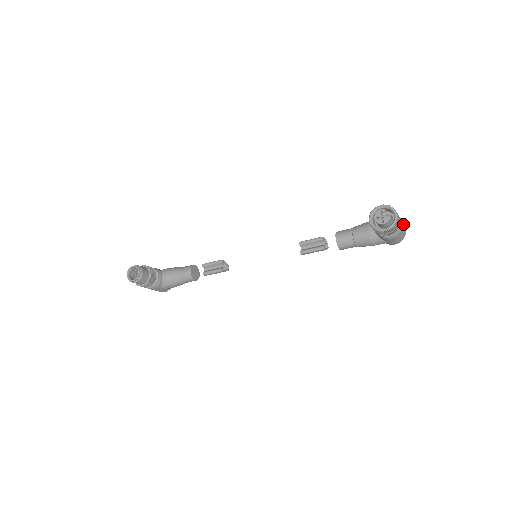
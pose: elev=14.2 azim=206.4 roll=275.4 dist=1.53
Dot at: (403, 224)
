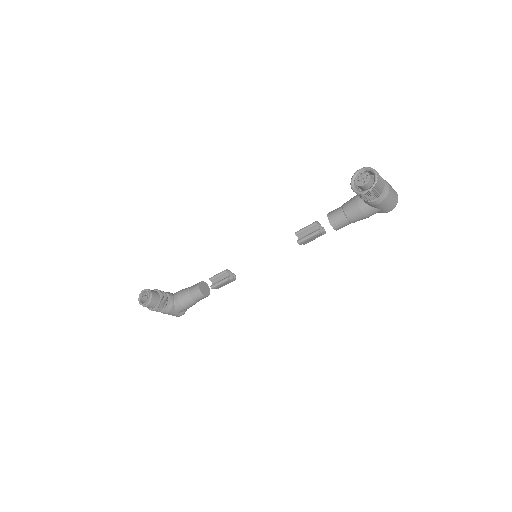
Dot at: (391, 187)
